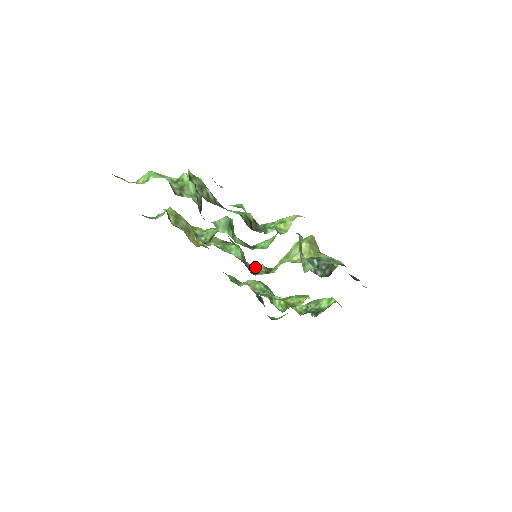
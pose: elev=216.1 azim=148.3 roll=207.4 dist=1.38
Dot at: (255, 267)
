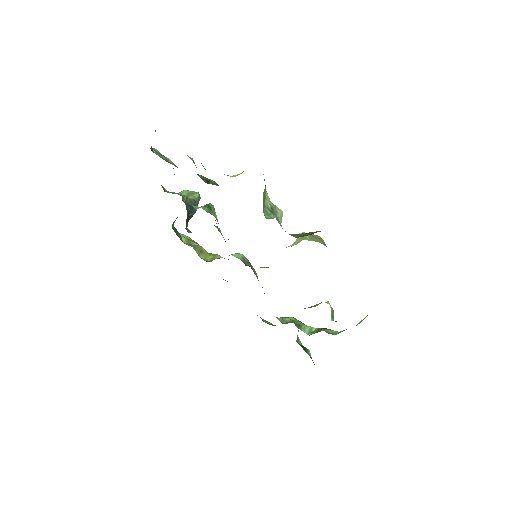
Dot at: occluded
